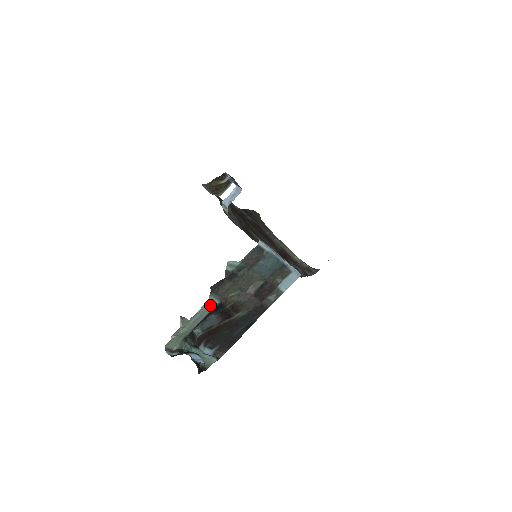
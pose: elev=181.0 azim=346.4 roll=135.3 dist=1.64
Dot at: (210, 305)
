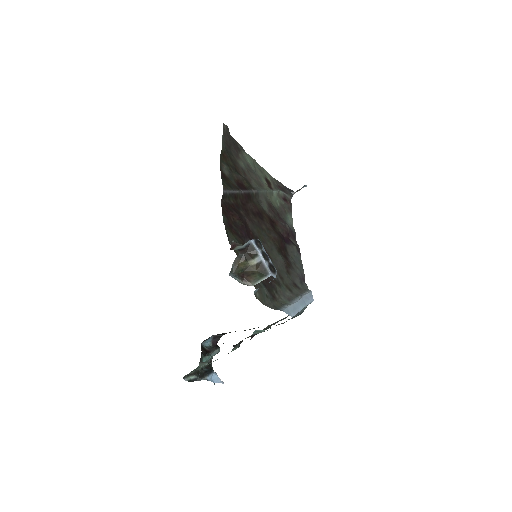
Dot at: occluded
